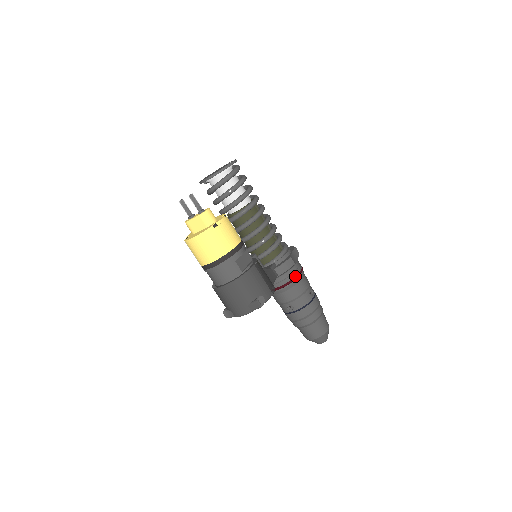
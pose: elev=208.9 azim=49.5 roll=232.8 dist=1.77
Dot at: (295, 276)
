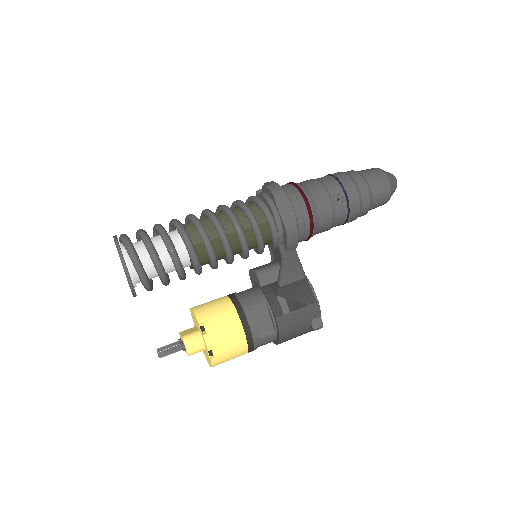
Dot at: (309, 224)
